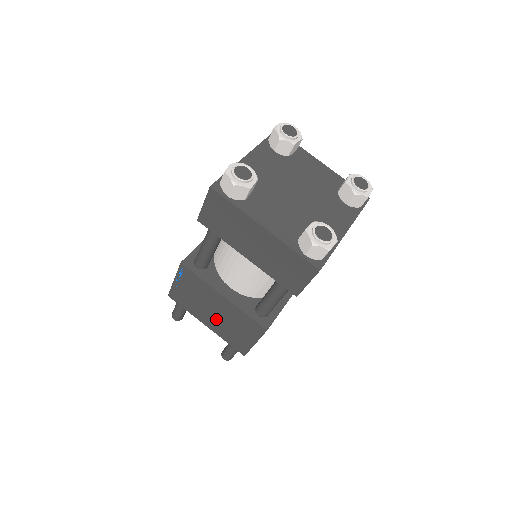
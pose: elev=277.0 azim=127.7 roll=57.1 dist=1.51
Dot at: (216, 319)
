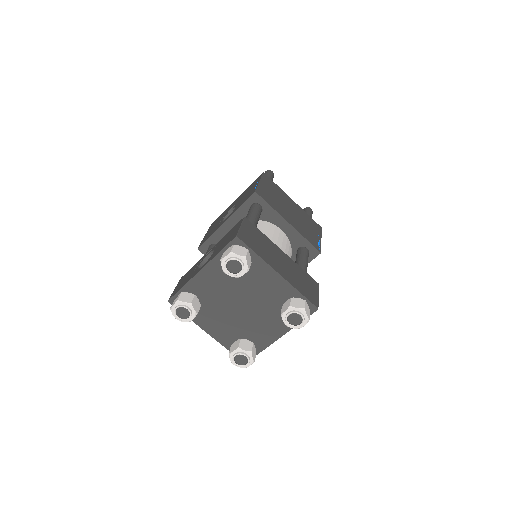
Dot at: occluded
